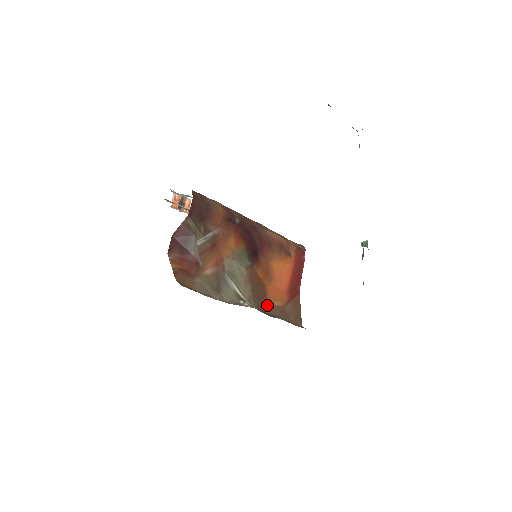
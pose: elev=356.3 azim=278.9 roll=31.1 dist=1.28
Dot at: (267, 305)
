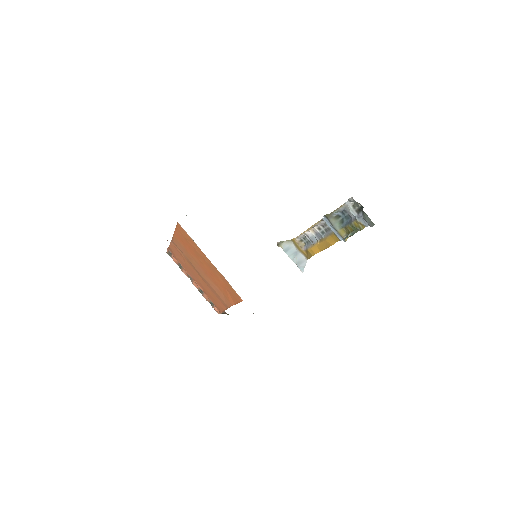
Dot at: occluded
